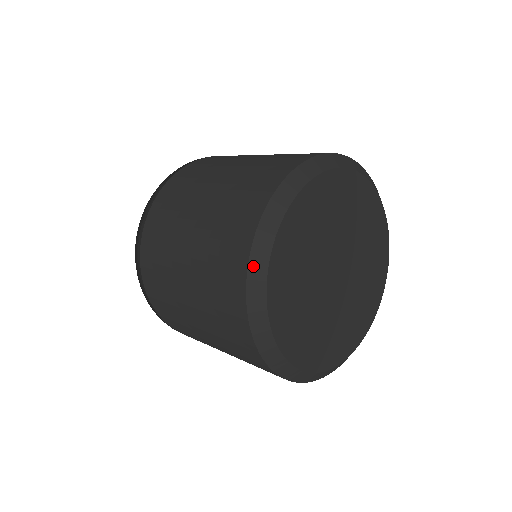
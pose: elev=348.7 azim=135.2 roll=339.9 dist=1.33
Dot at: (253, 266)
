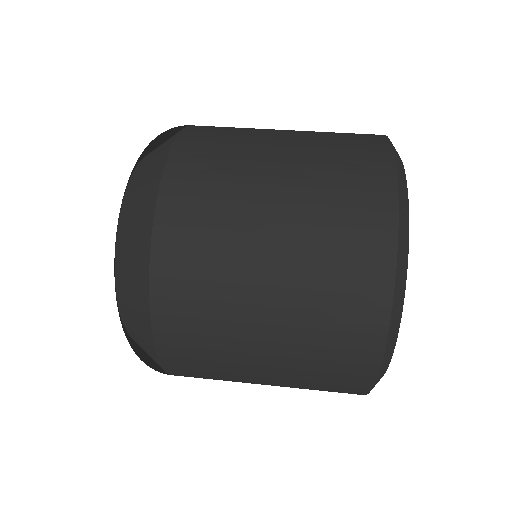
Dot at: (401, 190)
